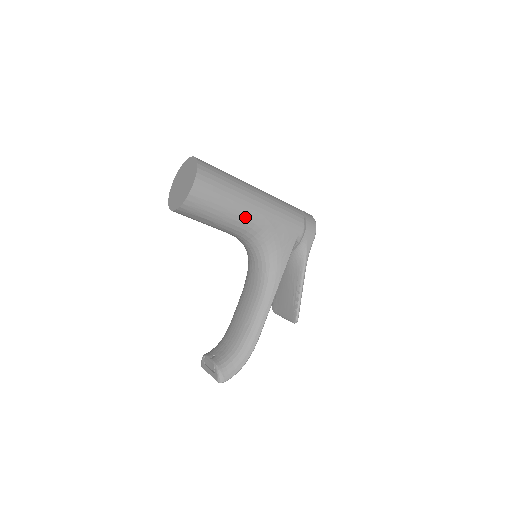
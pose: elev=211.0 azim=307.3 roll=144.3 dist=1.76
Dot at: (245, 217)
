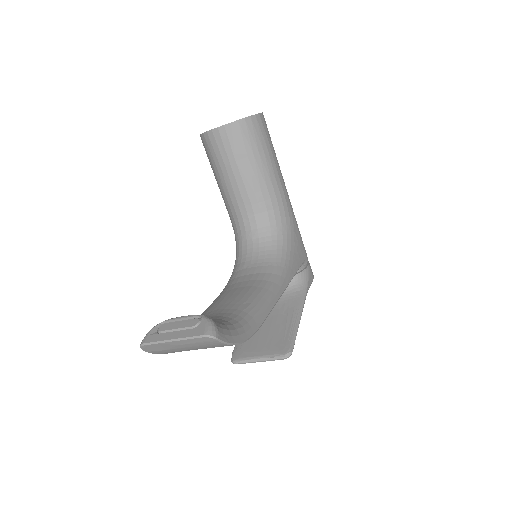
Dot at: (280, 189)
